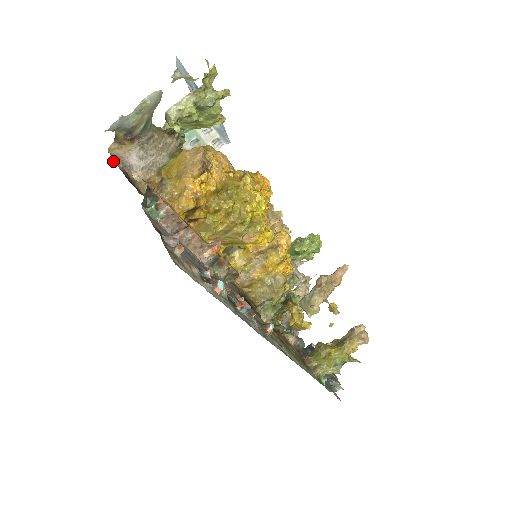
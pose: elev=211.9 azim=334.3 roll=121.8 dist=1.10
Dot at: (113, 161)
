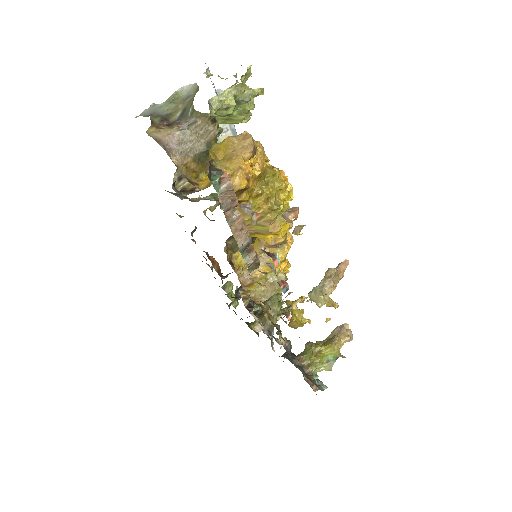
Dot at: occluded
